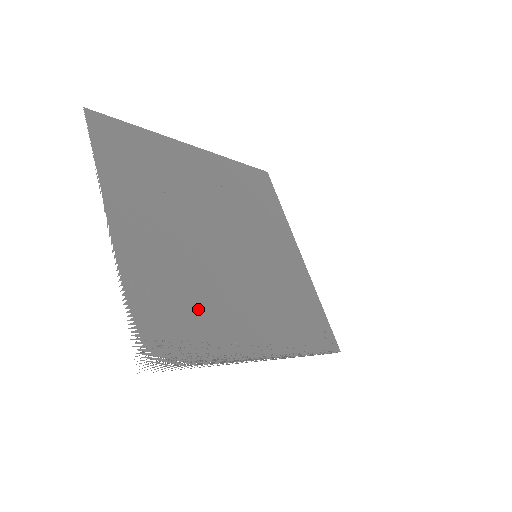
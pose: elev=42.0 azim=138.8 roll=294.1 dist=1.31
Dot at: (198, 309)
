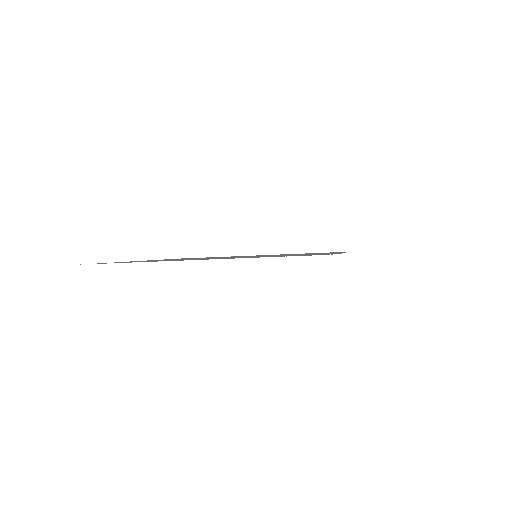
Dot at: occluded
